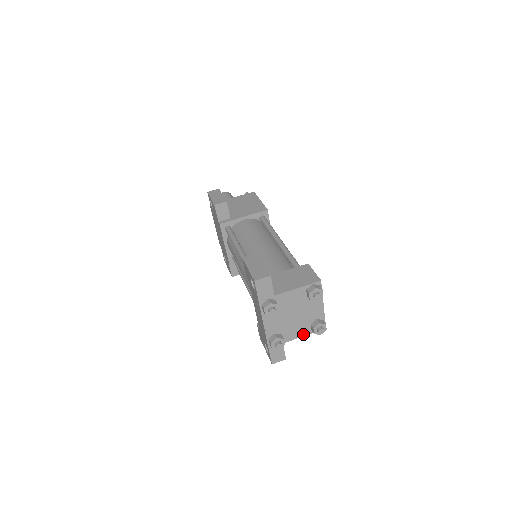
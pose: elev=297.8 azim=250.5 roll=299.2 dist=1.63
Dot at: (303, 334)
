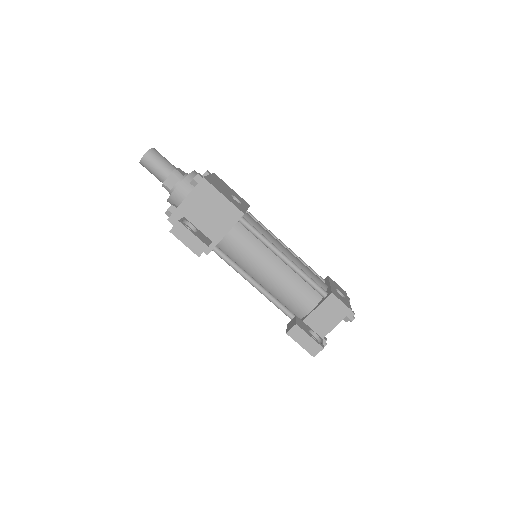
Dot at: occluded
